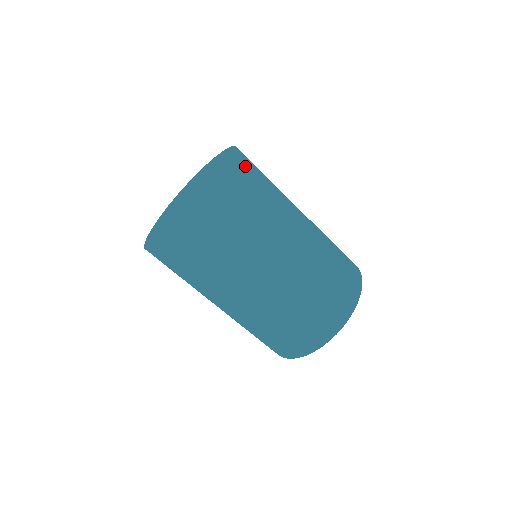
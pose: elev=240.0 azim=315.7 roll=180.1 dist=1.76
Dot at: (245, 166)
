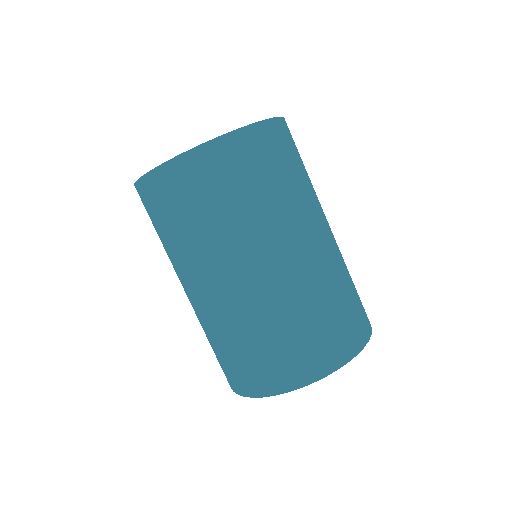
Dot at: (290, 133)
